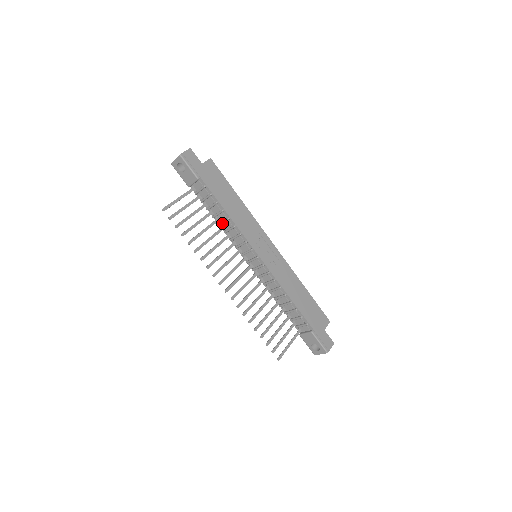
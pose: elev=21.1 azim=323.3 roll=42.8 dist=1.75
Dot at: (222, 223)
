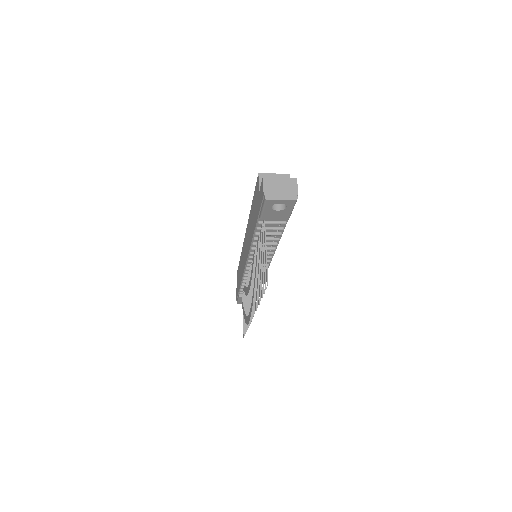
Dot at: occluded
